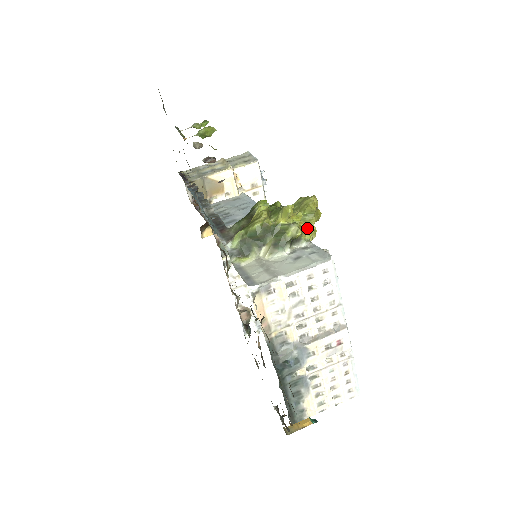
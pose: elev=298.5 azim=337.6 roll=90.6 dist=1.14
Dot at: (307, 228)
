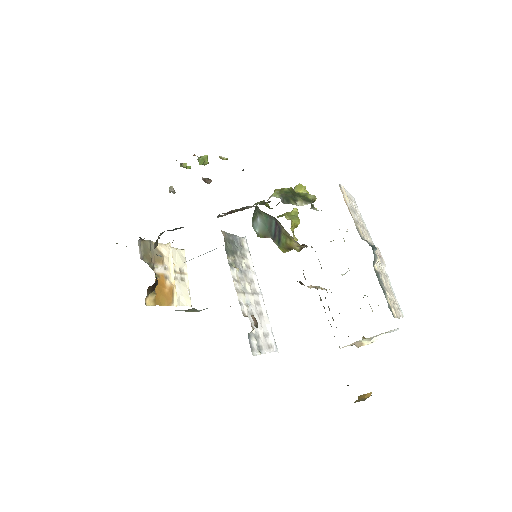
Dot at: occluded
